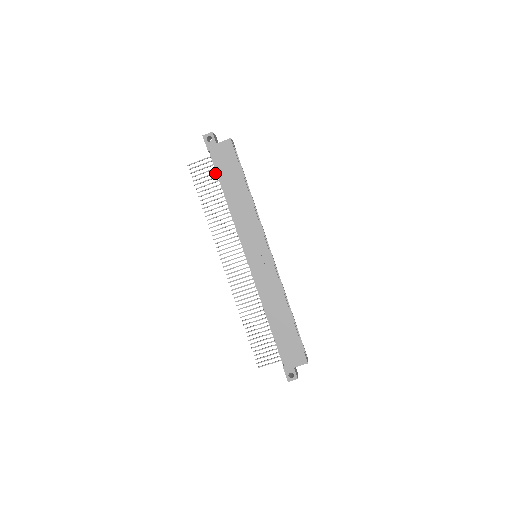
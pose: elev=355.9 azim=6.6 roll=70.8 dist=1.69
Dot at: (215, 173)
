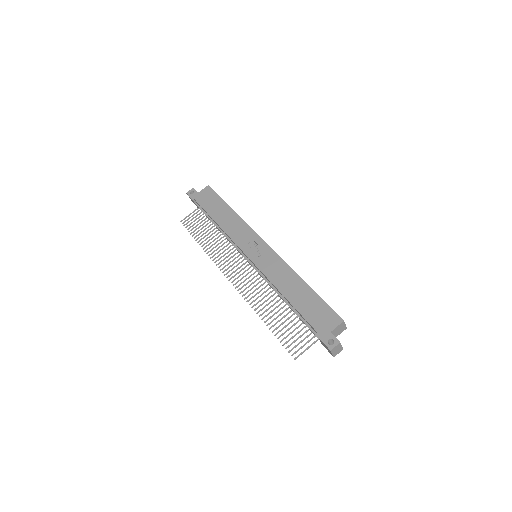
Dot at: occluded
